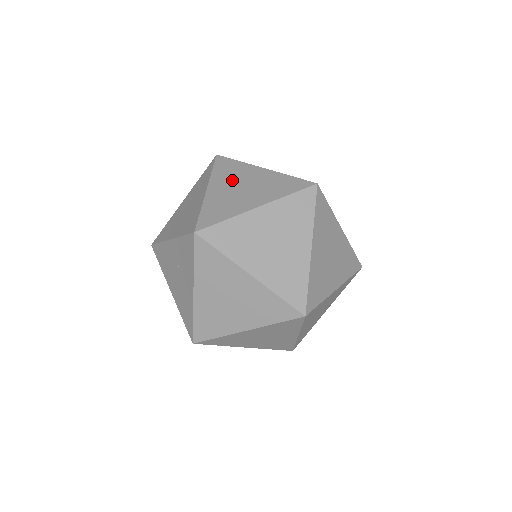
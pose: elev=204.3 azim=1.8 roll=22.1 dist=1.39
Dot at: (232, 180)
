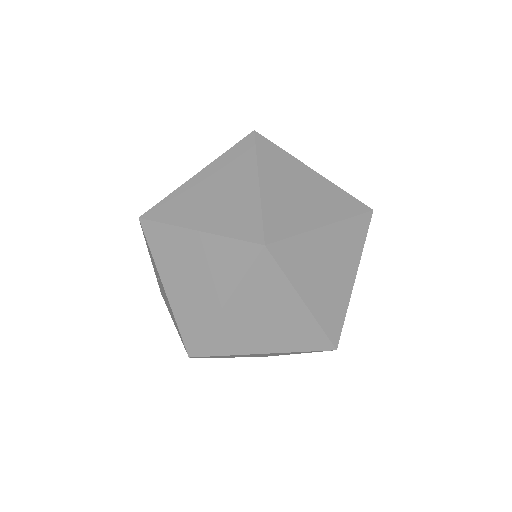
Dot at: occluded
